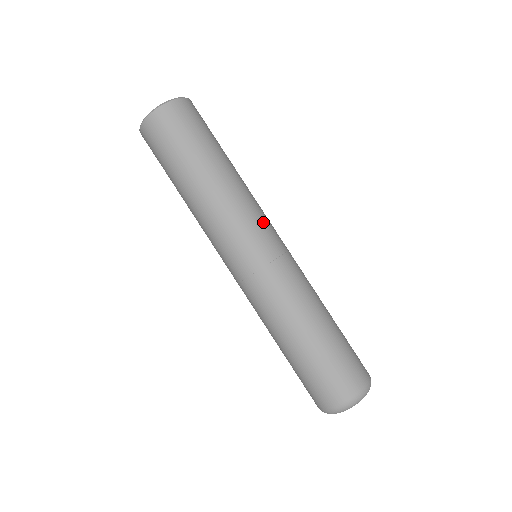
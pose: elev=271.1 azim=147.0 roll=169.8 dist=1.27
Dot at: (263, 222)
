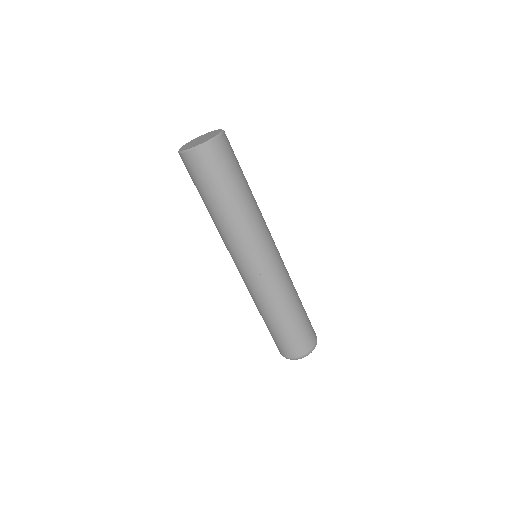
Dot at: (268, 238)
